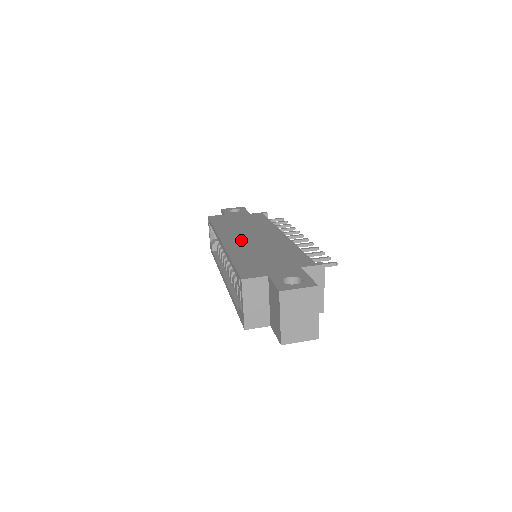
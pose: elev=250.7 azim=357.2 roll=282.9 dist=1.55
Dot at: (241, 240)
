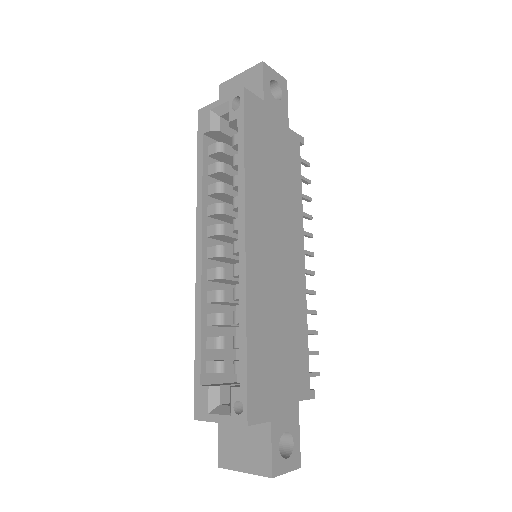
Dot at: (266, 258)
